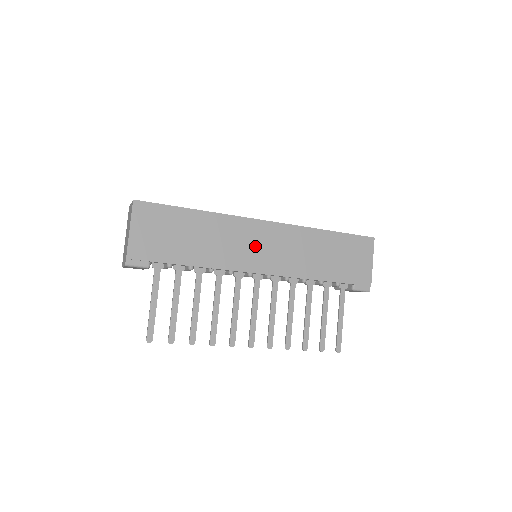
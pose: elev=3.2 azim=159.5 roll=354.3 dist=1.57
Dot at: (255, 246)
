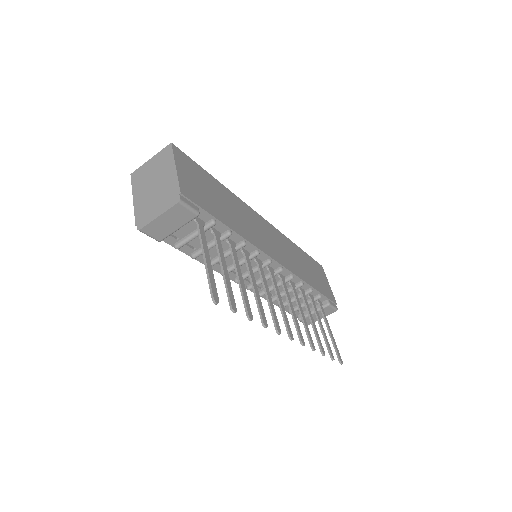
Dot at: (265, 236)
